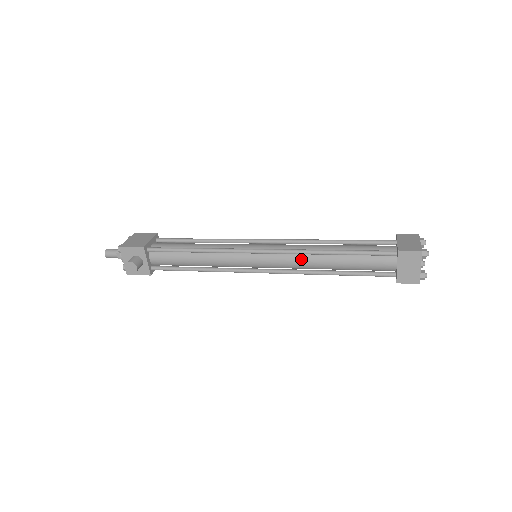
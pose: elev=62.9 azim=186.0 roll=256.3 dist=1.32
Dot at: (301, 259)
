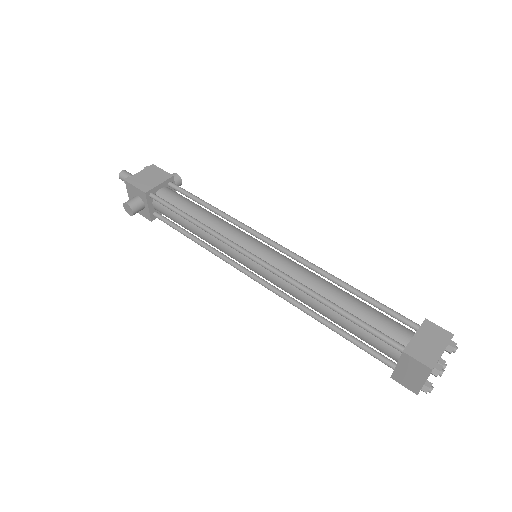
Dot at: (295, 291)
